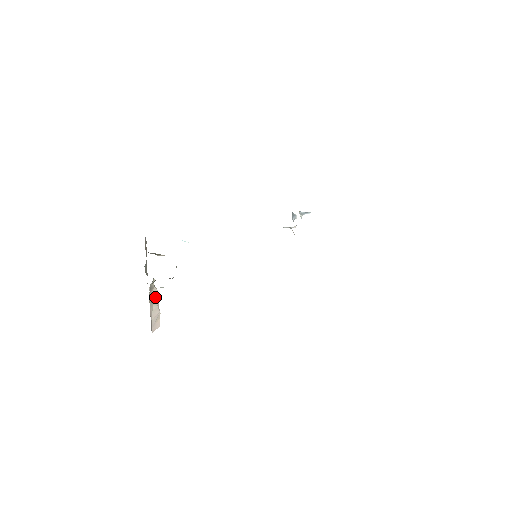
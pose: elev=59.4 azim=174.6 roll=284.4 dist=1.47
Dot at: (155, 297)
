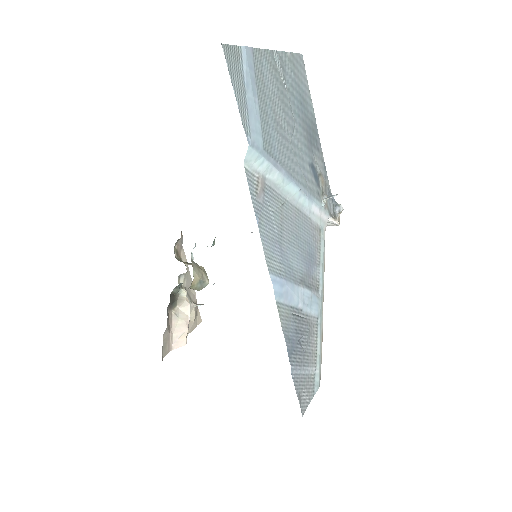
Dot at: (185, 311)
